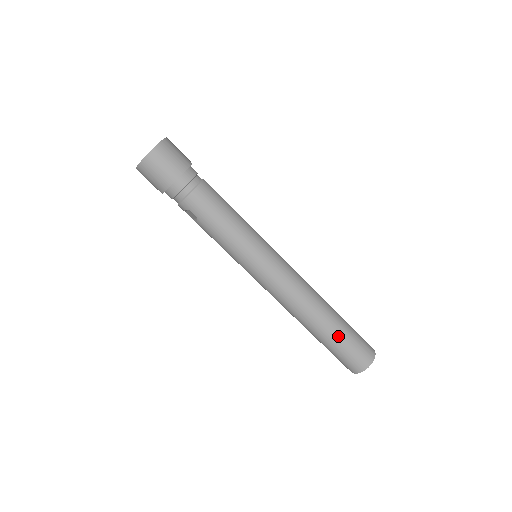
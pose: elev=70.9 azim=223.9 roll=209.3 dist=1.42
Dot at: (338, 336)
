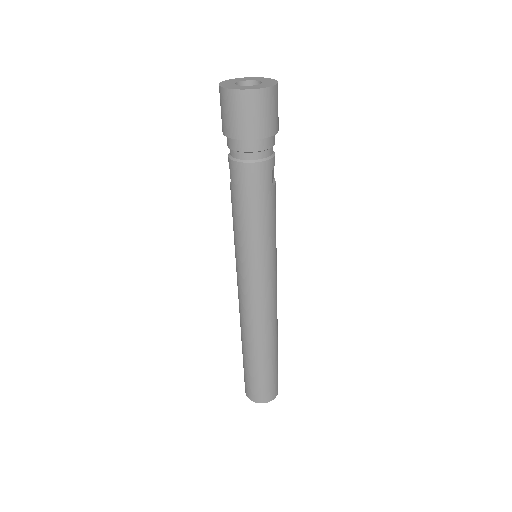
Dot at: (254, 367)
